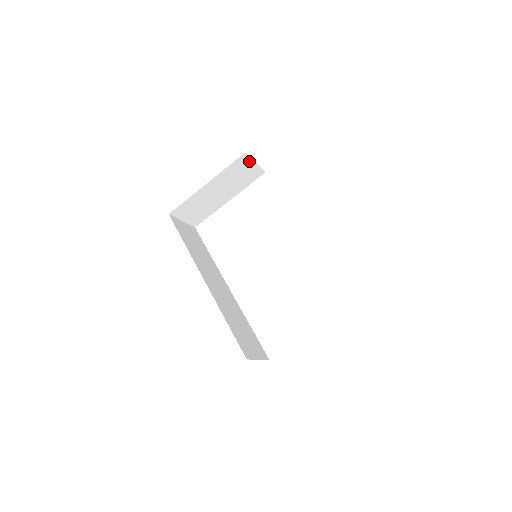
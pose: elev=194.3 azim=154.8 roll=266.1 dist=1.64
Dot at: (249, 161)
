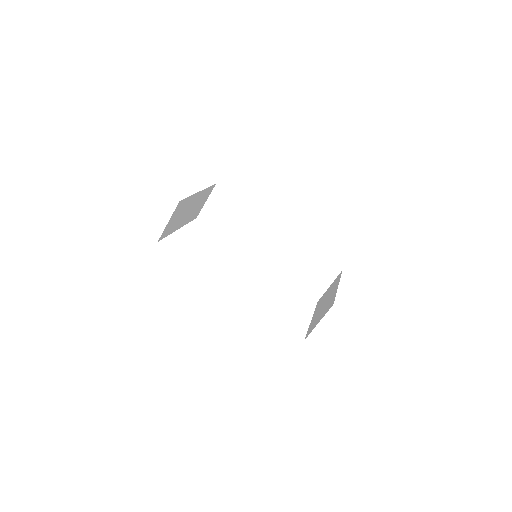
Dot at: (208, 195)
